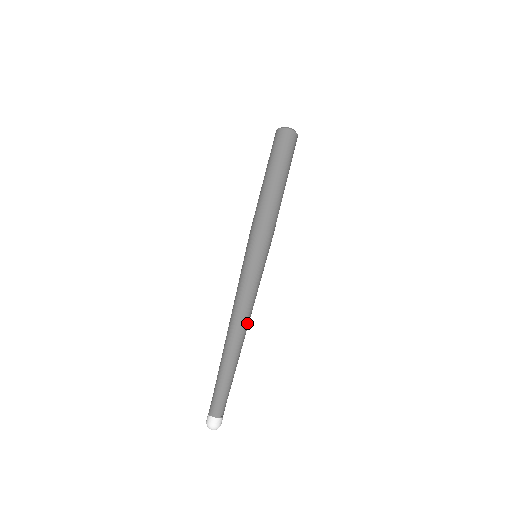
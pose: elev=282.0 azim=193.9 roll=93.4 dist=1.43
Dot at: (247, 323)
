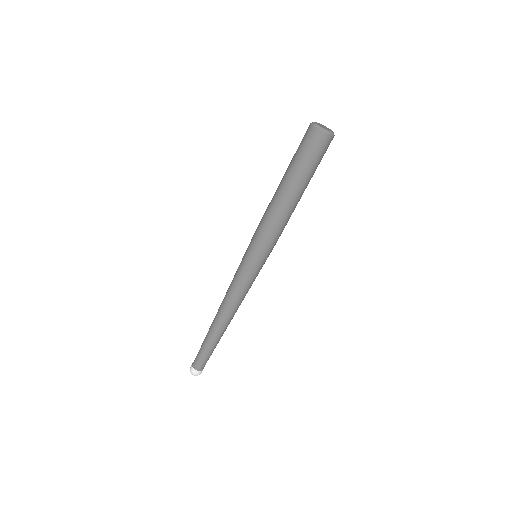
Dot at: (237, 309)
